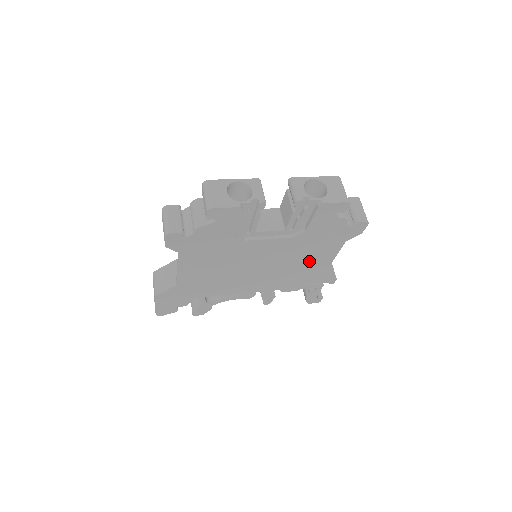
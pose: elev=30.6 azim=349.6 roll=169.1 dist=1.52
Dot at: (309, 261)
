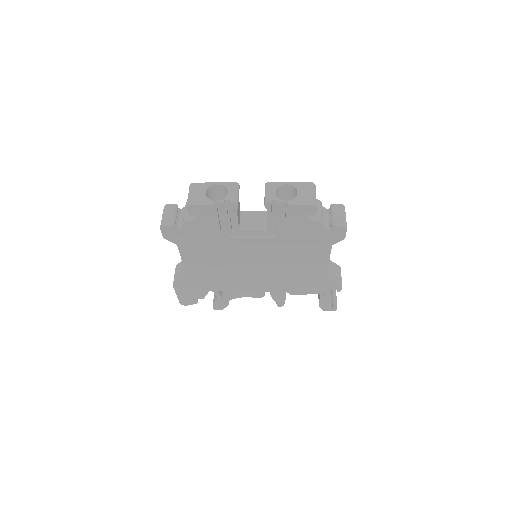
Dot at: (303, 264)
